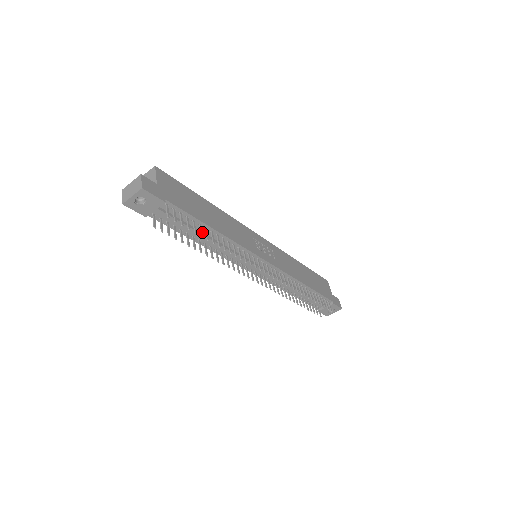
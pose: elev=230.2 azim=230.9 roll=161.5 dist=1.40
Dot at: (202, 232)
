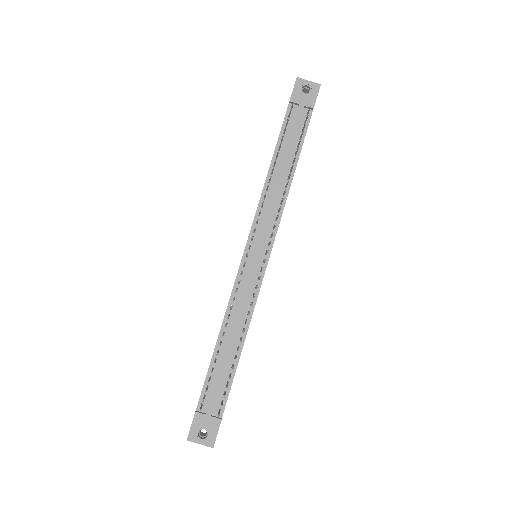
Dot at: (287, 161)
